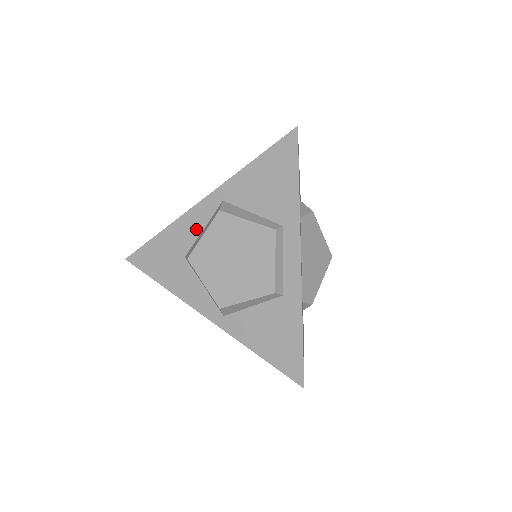
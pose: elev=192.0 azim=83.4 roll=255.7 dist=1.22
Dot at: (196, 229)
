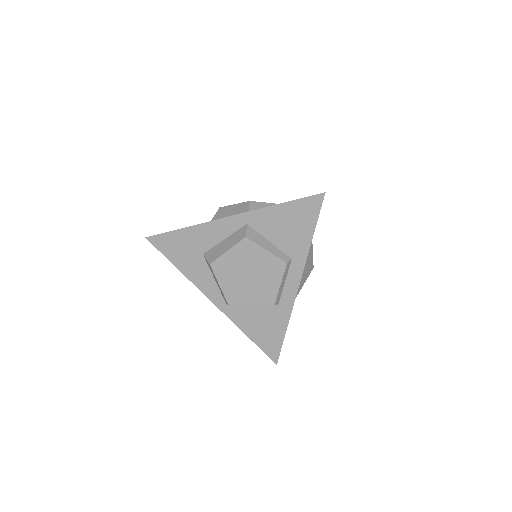
Dot at: (218, 237)
